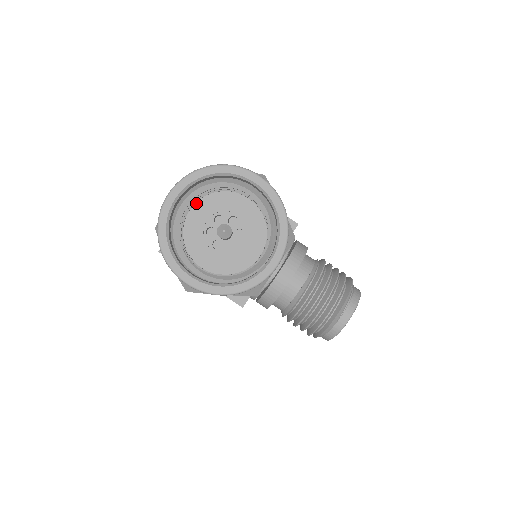
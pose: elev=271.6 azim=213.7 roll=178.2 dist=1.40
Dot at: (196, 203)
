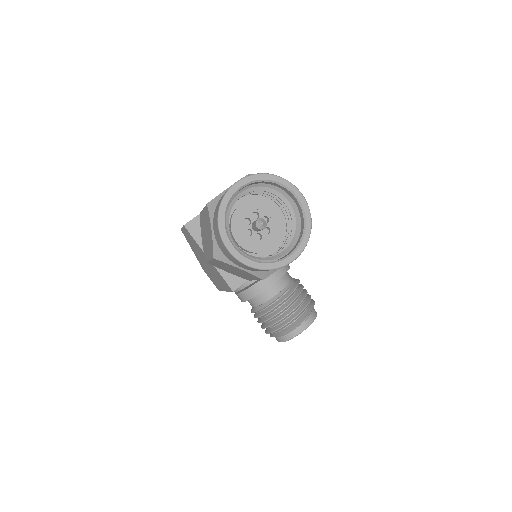
Dot at: (242, 197)
